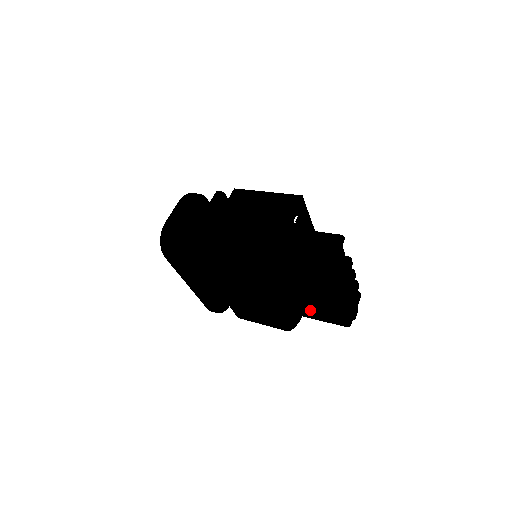
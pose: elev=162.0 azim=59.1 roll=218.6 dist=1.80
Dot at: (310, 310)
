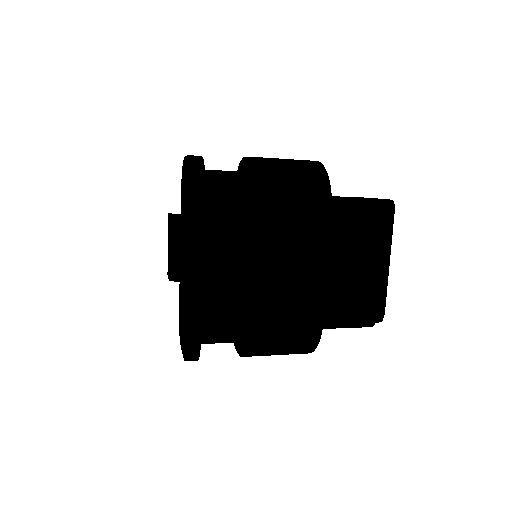
Dot at: (348, 295)
